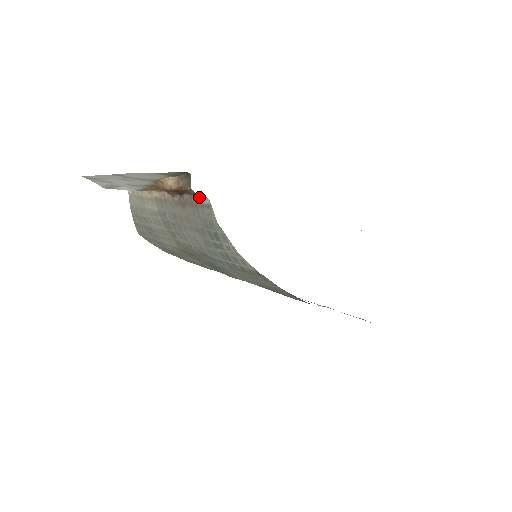
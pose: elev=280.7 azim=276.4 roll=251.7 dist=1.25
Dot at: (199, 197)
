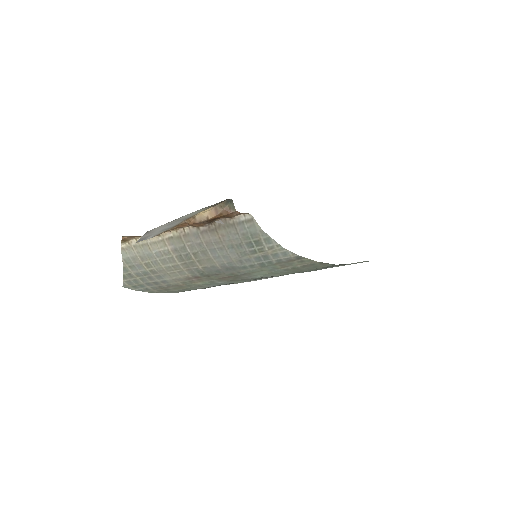
Dot at: (237, 217)
